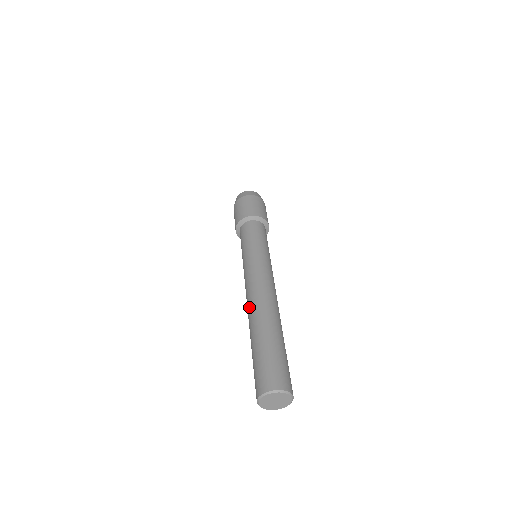
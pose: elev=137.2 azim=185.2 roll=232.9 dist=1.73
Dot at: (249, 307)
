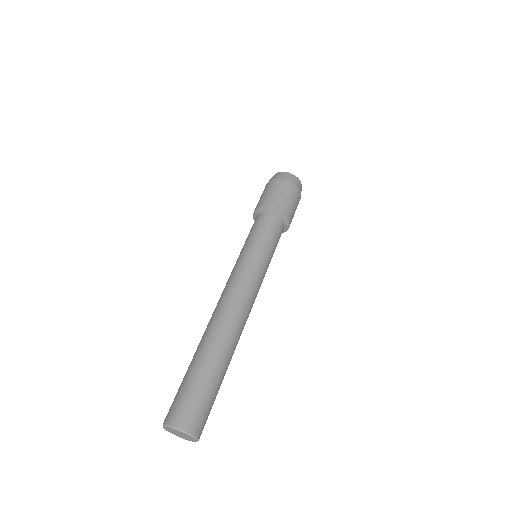
Dot at: (210, 319)
